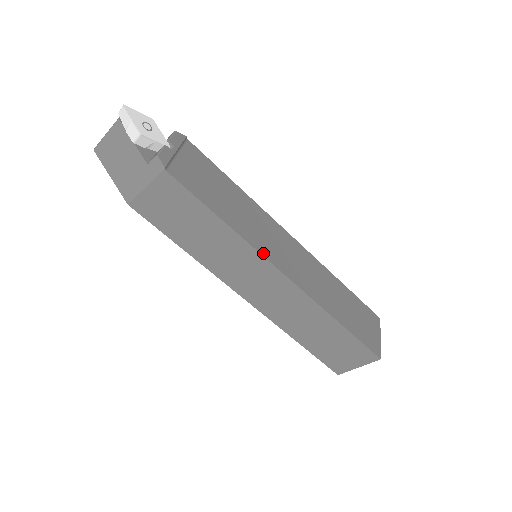
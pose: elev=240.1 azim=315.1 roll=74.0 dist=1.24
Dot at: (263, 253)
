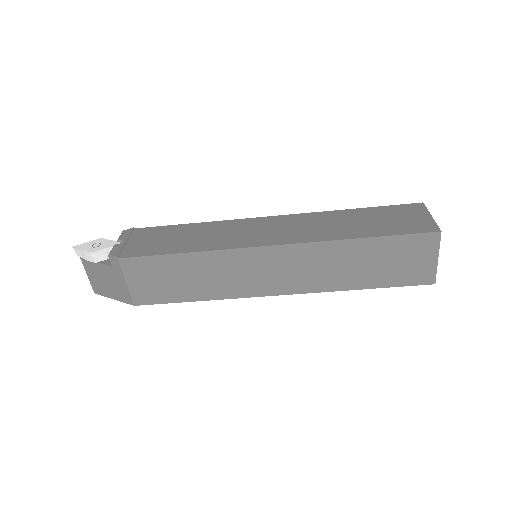
Dot at: (240, 246)
